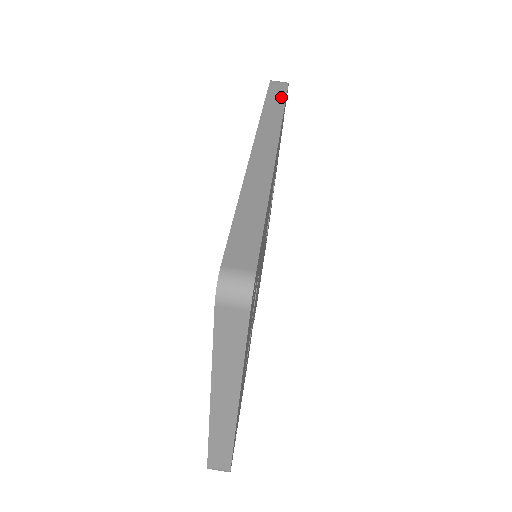
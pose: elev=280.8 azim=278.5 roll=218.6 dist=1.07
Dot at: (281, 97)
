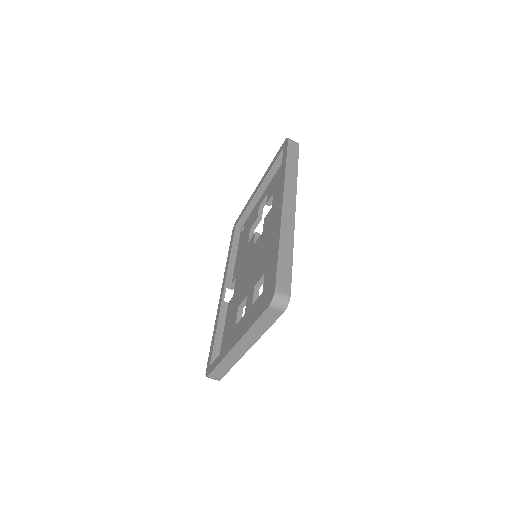
Dot at: (296, 159)
